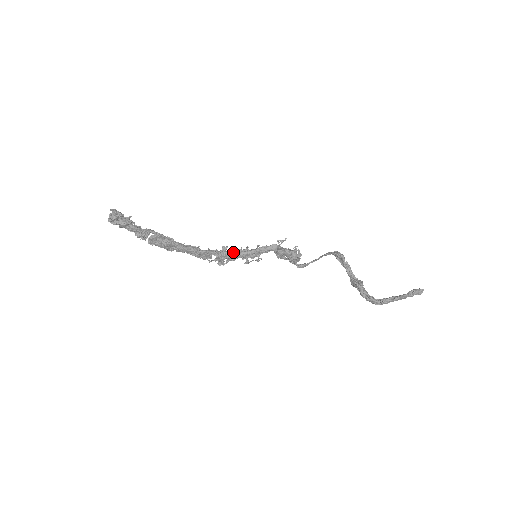
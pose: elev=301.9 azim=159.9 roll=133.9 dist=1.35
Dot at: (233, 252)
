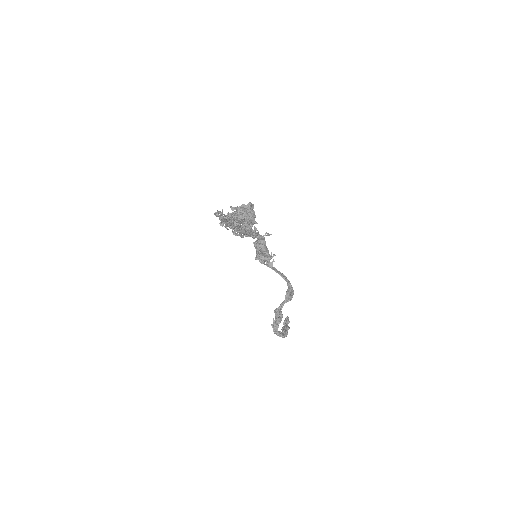
Dot at: (241, 227)
